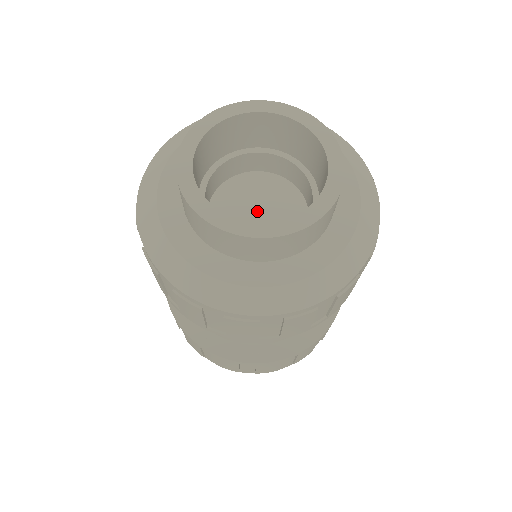
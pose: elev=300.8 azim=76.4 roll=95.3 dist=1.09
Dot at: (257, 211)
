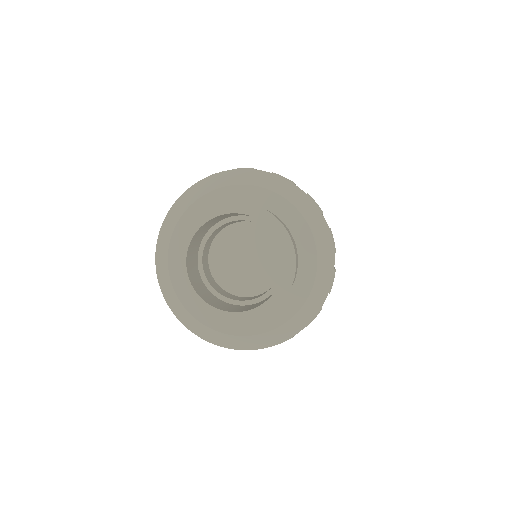
Dot at: (245, 258)
